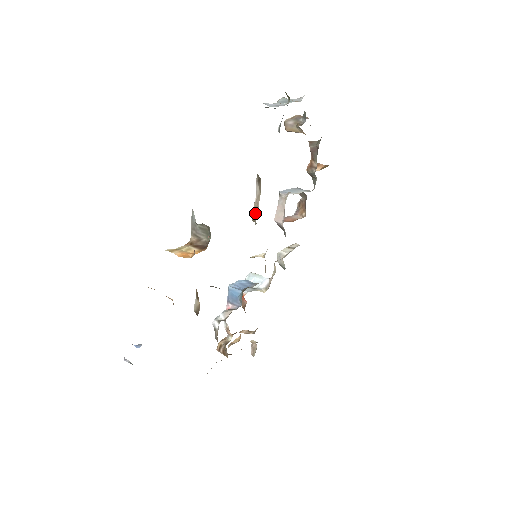
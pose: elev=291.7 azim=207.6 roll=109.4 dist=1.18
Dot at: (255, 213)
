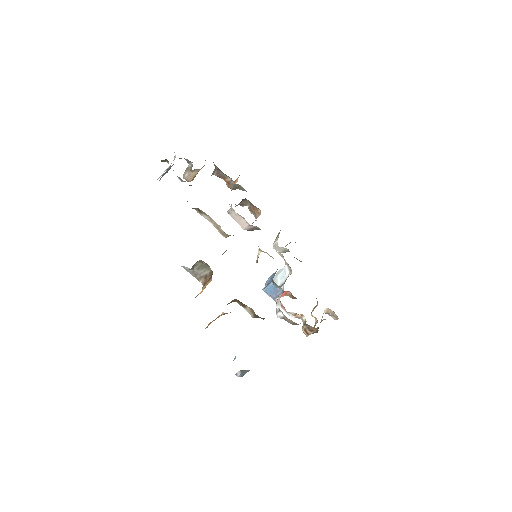
Dot at: (221, 231)
